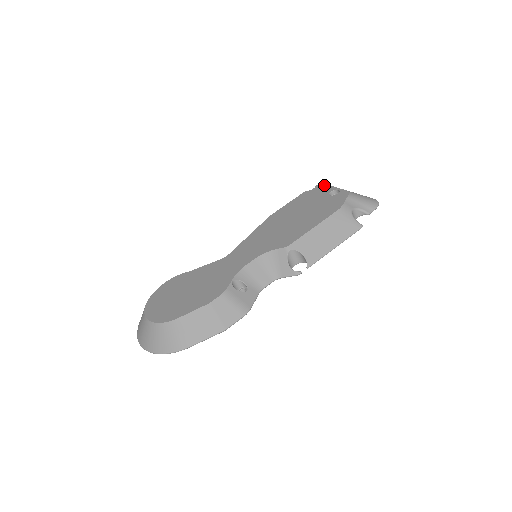
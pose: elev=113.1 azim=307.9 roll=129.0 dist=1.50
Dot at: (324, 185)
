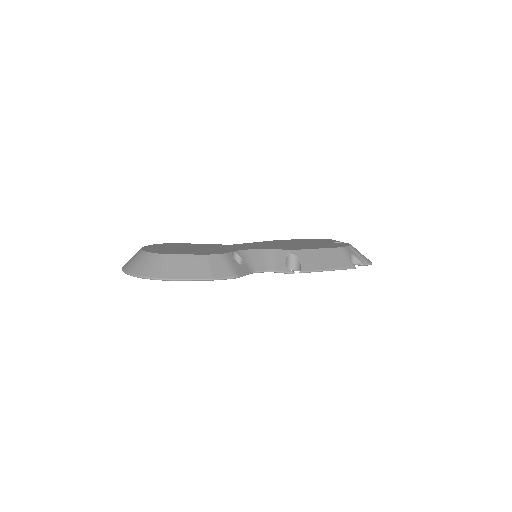
Dot at: (330, 239)
